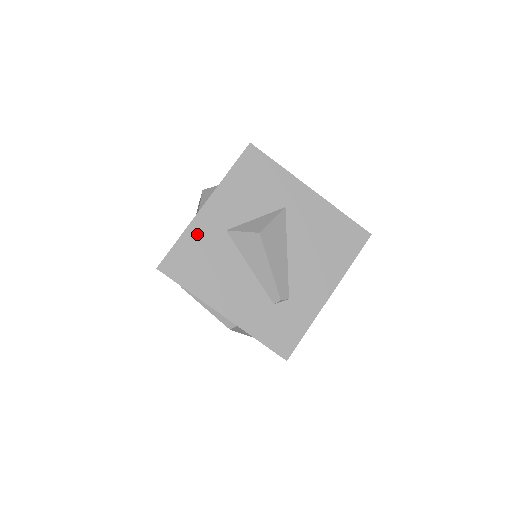
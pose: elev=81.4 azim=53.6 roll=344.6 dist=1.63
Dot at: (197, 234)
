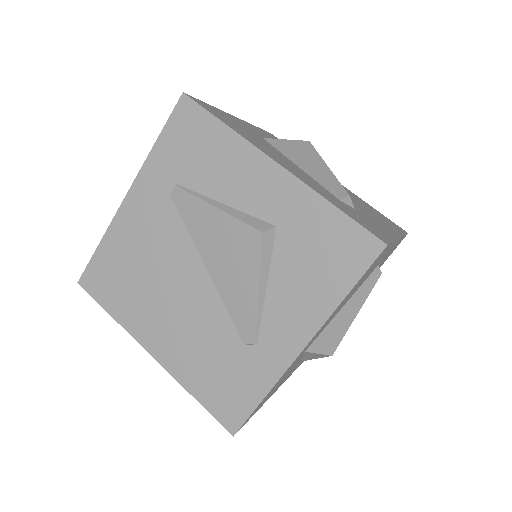
Dot at: (231, 118)
